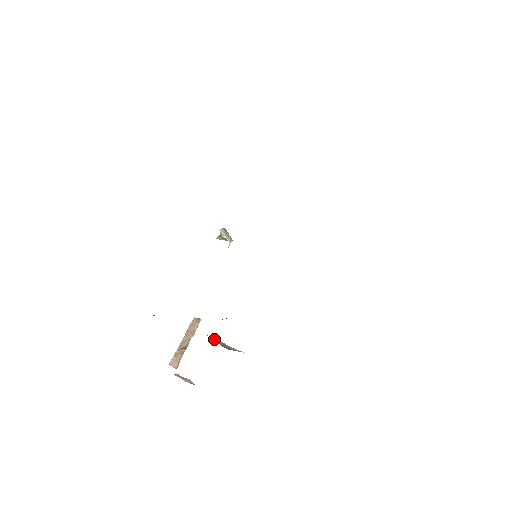
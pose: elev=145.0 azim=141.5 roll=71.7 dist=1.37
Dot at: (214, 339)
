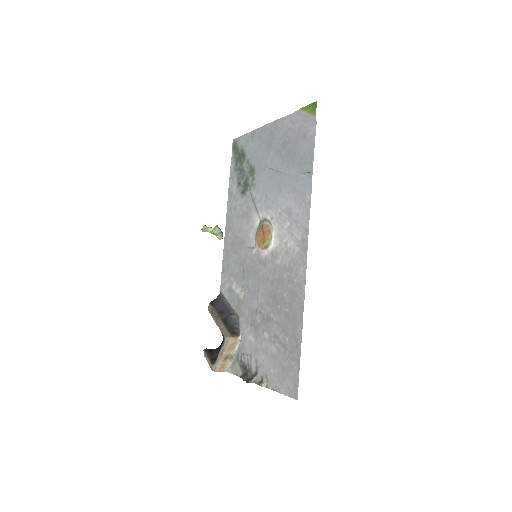
Dot at: (218, 322)
